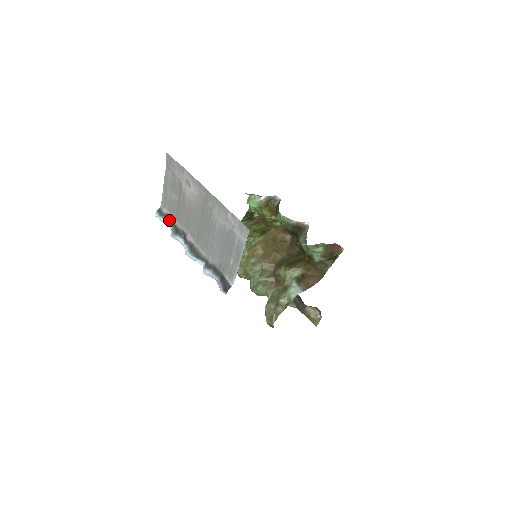
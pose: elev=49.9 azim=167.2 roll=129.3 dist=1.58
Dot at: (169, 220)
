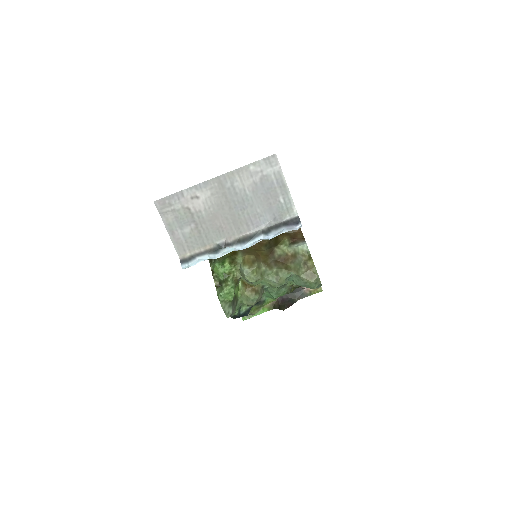
Dot at: (199, 255)
